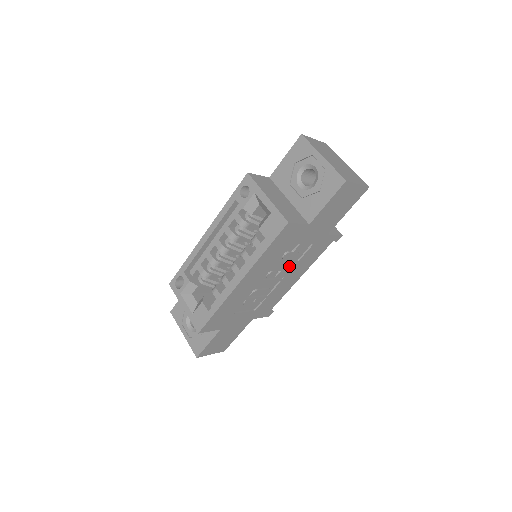
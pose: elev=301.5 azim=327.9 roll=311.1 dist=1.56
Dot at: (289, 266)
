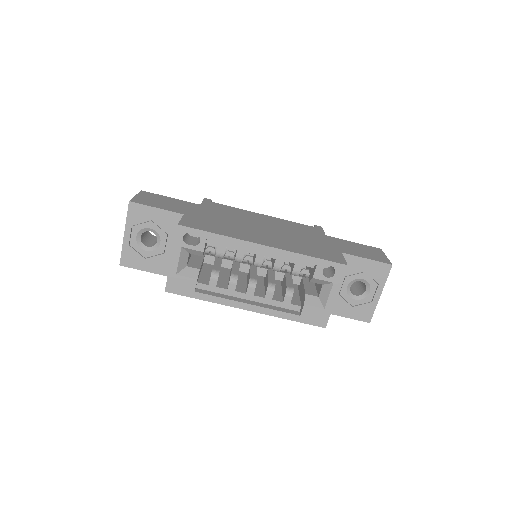
Dot at: occluded
